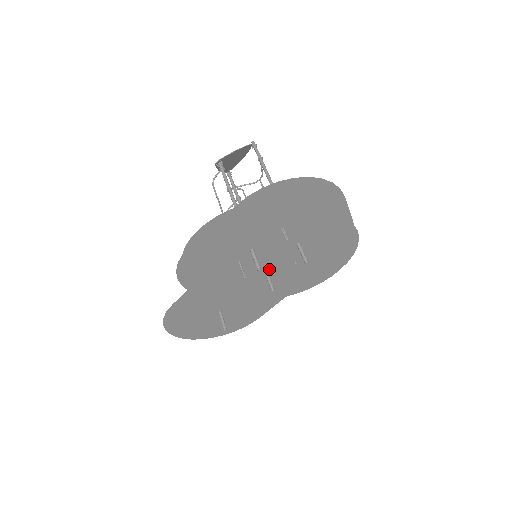
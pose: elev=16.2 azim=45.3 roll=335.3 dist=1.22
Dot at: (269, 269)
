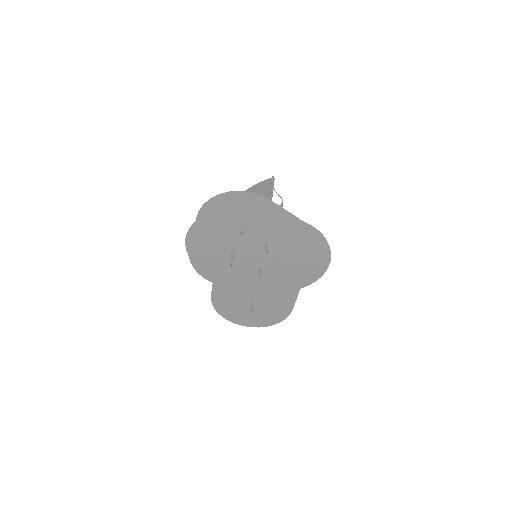
Dot at: (262, 264)
